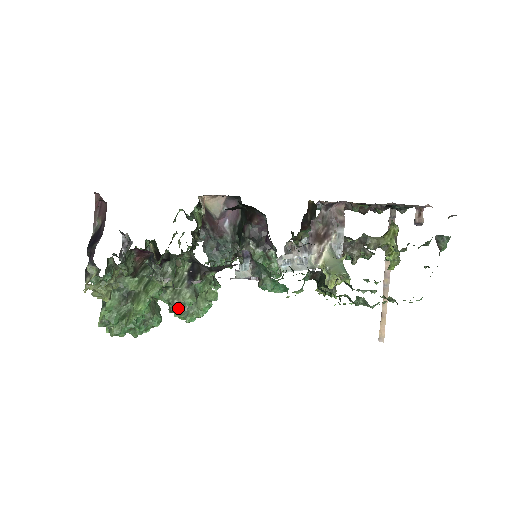
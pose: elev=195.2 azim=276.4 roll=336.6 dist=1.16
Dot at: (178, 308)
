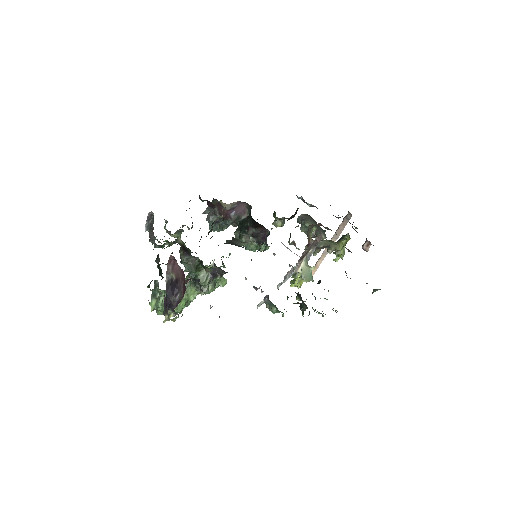
Dot at: occluded
